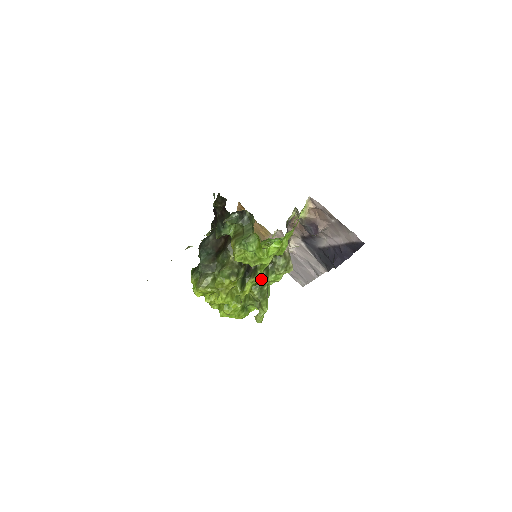
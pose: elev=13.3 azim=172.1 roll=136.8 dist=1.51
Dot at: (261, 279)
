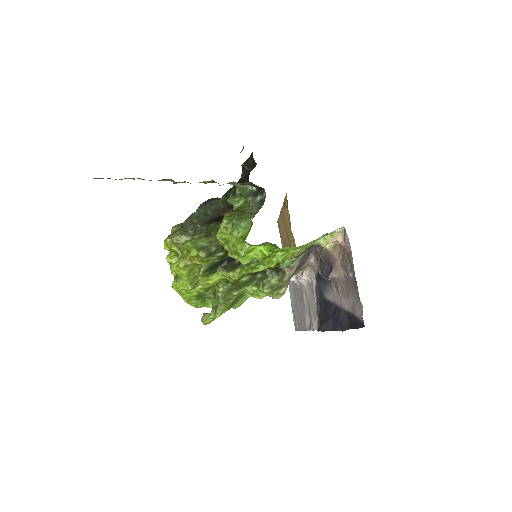
Dot at: (236, 280)
